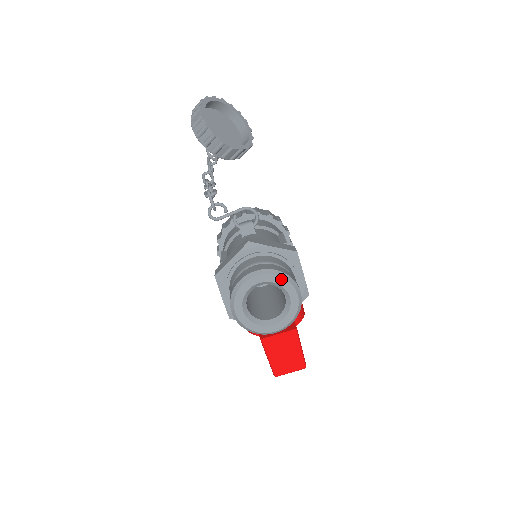
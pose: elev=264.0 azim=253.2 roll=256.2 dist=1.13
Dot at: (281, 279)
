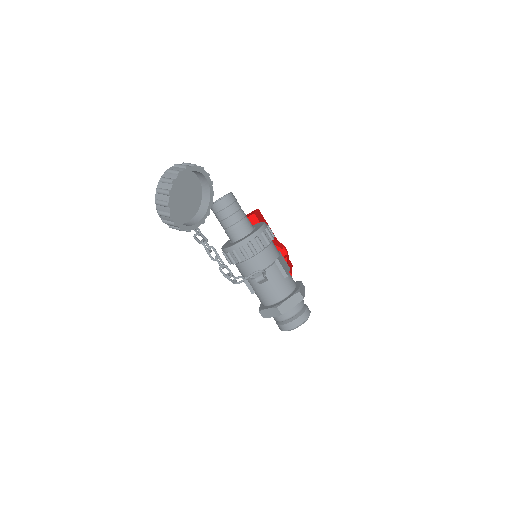
Dot at: (304, 322)
